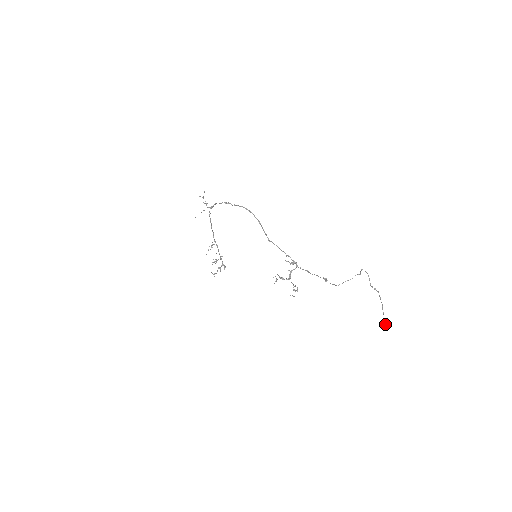
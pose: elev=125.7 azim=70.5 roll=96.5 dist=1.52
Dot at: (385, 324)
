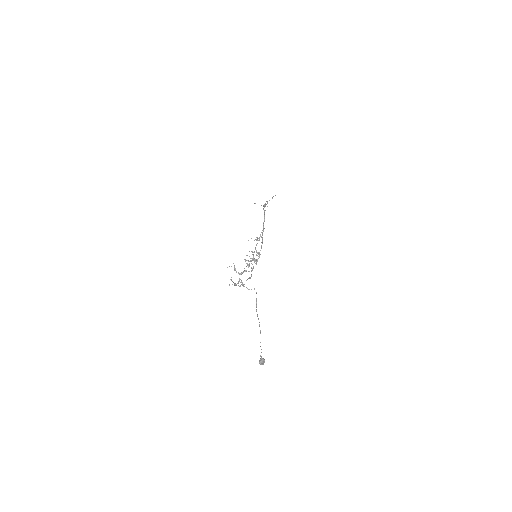
Dot at: (260, 360)
